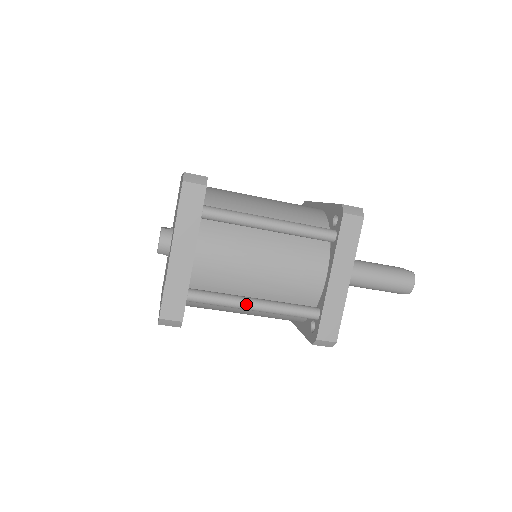
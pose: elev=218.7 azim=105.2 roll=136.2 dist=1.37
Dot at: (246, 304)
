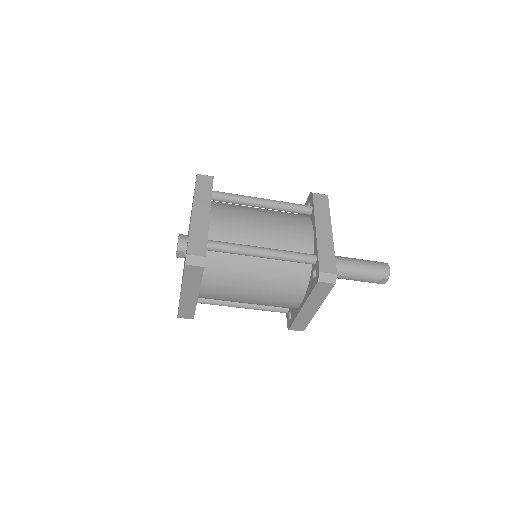
Dot at: (255, 248)
